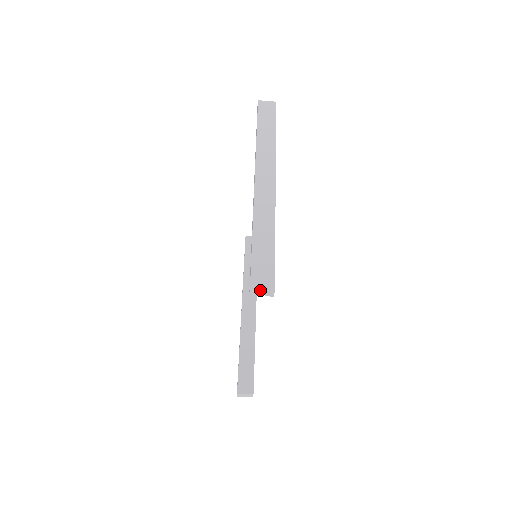
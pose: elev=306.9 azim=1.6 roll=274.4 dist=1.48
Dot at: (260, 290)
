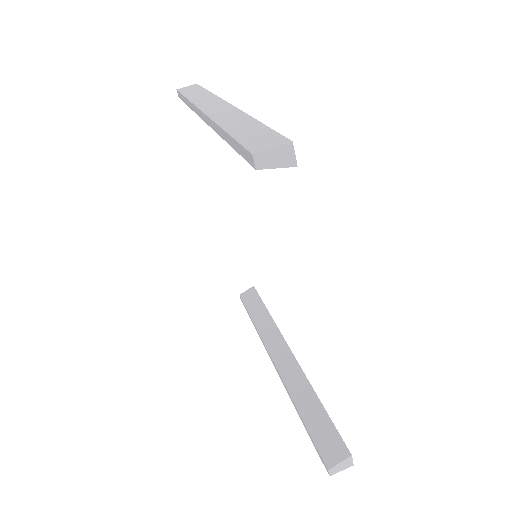
Dot at: (270, 156)
